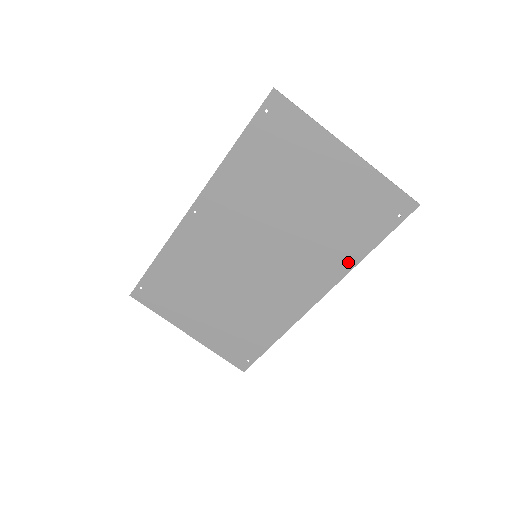
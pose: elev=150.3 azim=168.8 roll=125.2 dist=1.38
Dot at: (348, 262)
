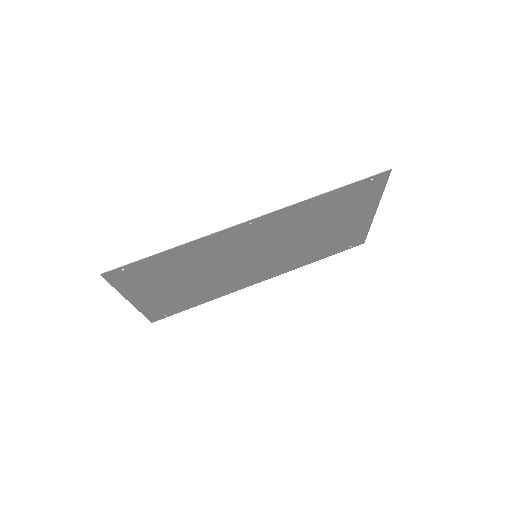
Dot at: (302, 264)
